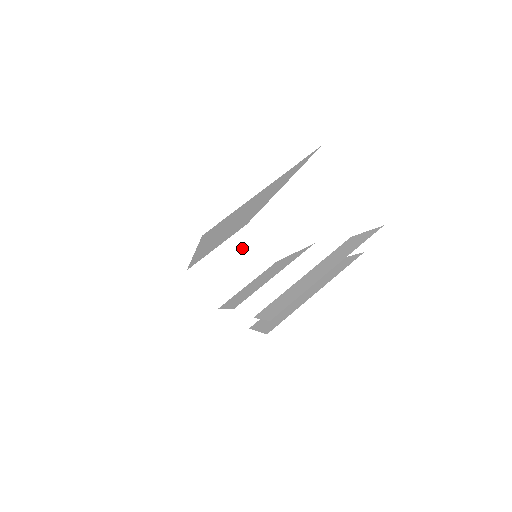
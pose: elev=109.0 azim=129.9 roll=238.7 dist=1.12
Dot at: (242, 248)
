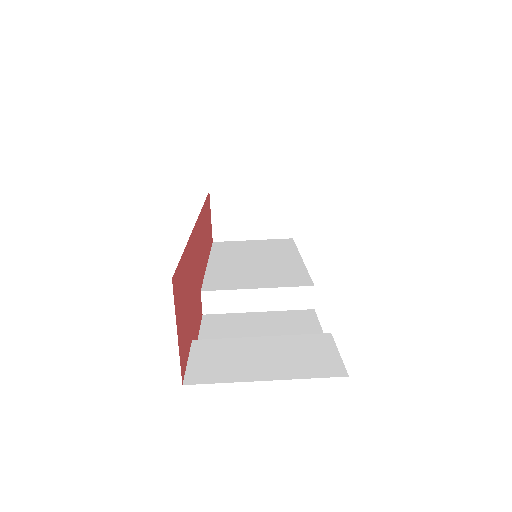
Dot at: (272, 205)
